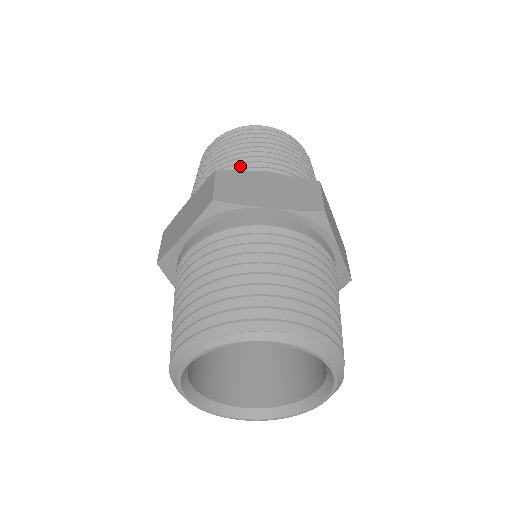
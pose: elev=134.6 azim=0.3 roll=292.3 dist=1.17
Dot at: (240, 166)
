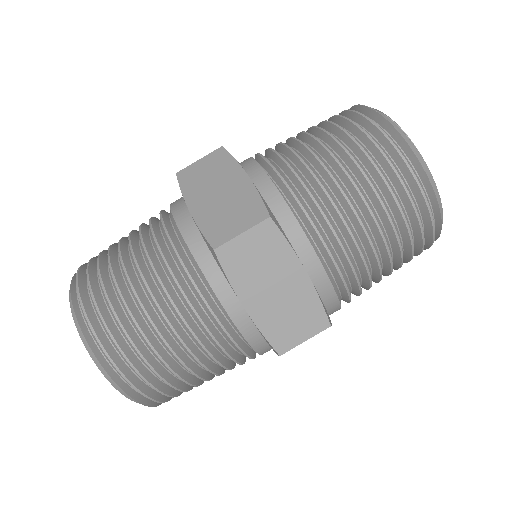
Dot at: (273, 153)
